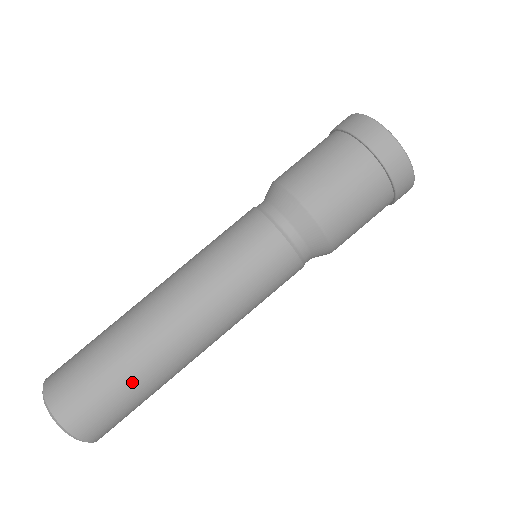
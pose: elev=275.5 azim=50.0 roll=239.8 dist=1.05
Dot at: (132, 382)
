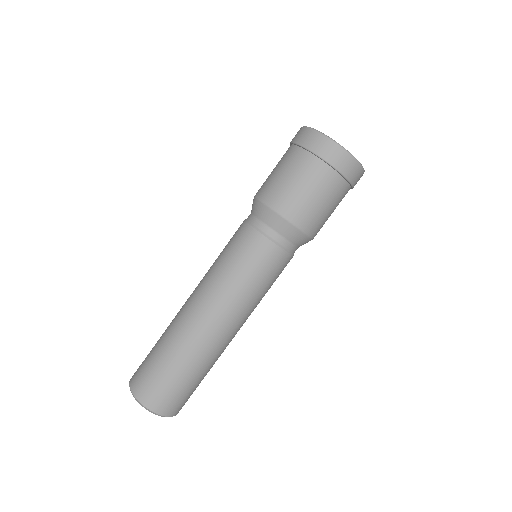
Dot at: (200, 374)
